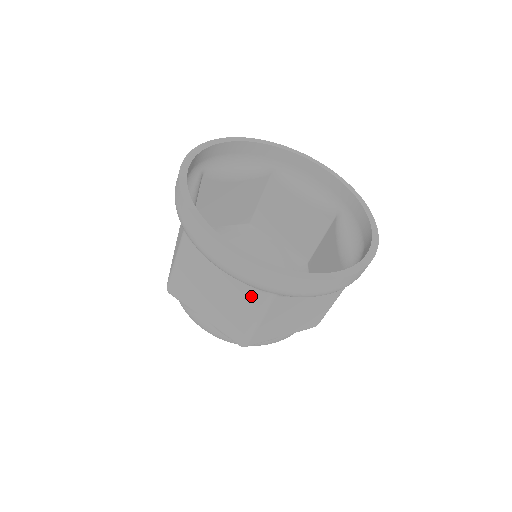
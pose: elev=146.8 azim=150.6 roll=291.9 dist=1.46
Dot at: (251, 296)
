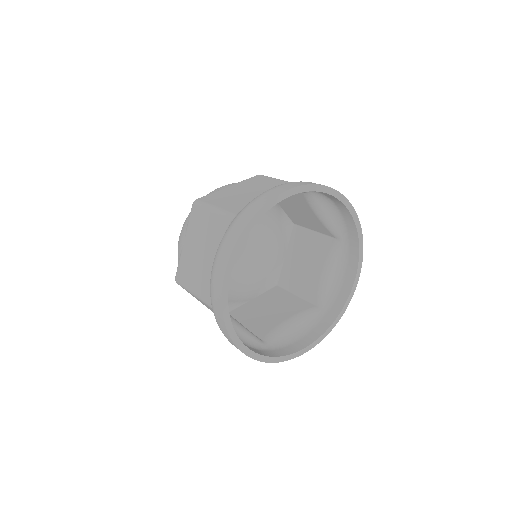
Dot at: occluded
